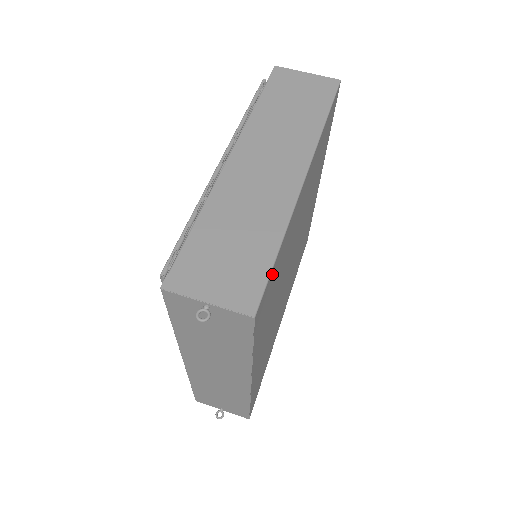
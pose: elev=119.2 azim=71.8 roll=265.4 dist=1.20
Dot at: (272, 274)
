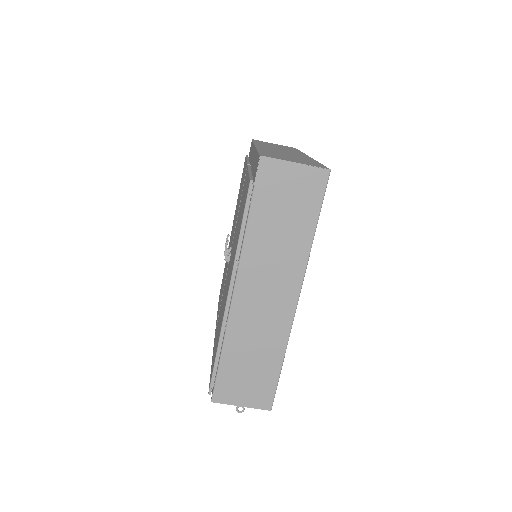
Dot at: occluded
